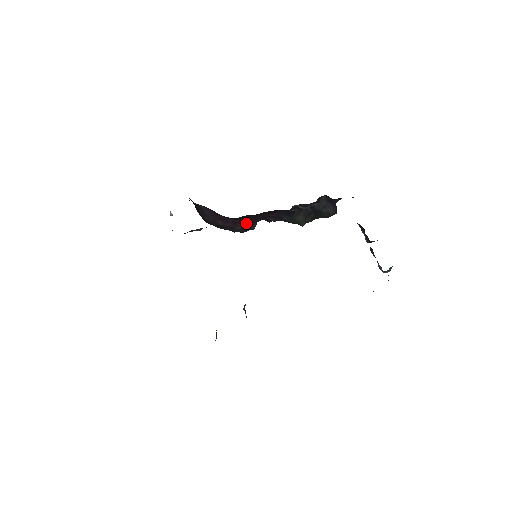
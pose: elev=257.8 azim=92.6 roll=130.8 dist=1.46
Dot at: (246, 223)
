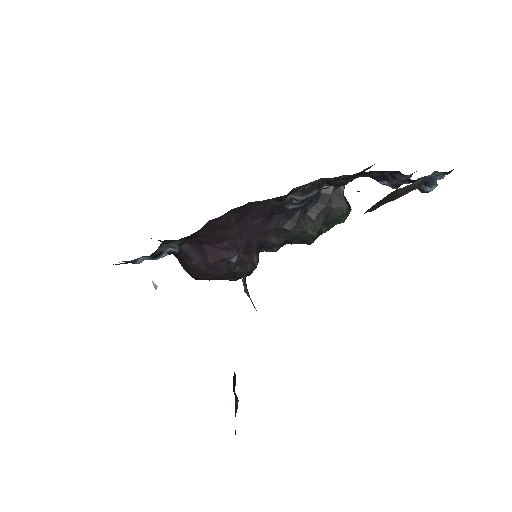
Dot at: (240, 246)
